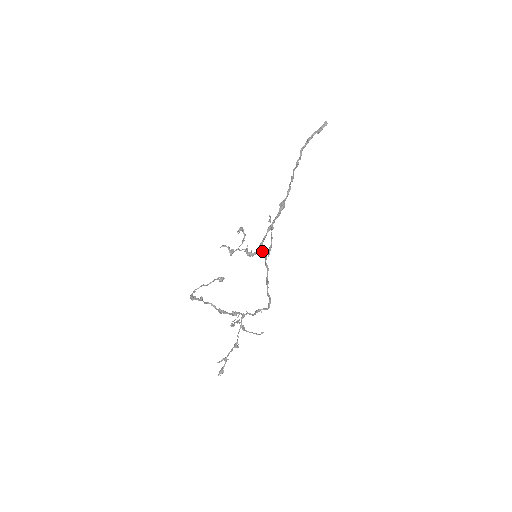
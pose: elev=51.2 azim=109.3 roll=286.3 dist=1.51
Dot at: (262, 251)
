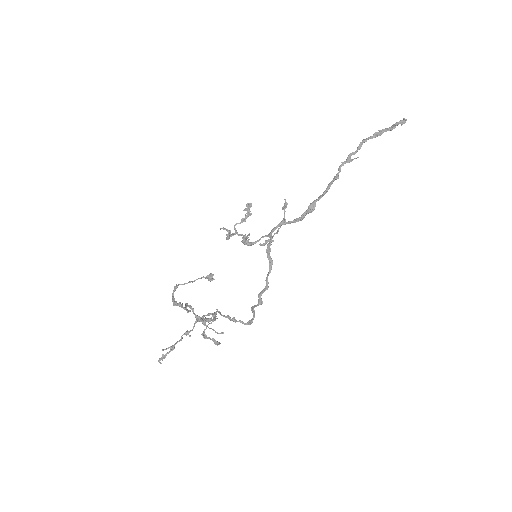
Dot at: (269, 260)
